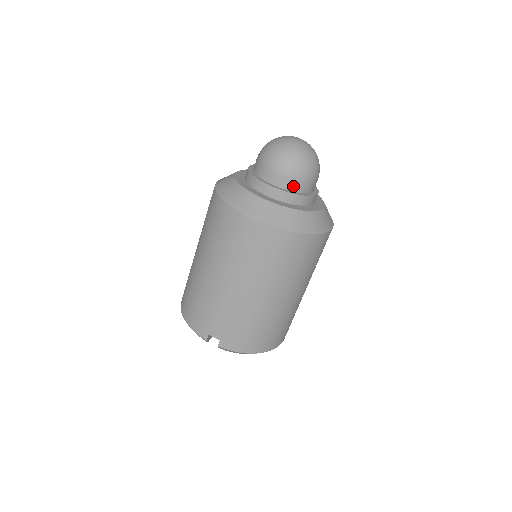
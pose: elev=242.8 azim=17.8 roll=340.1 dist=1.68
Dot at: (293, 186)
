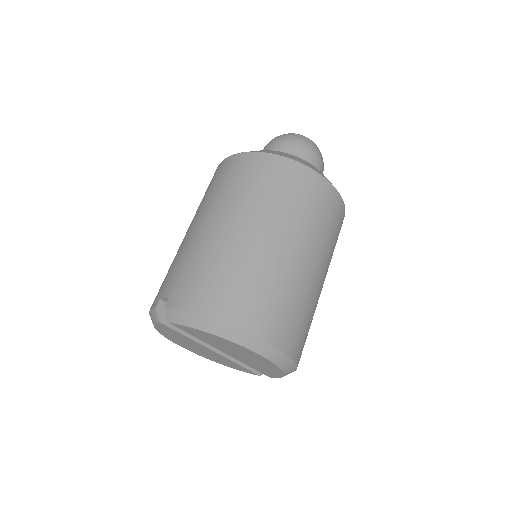
Dot at: (282, 149)
